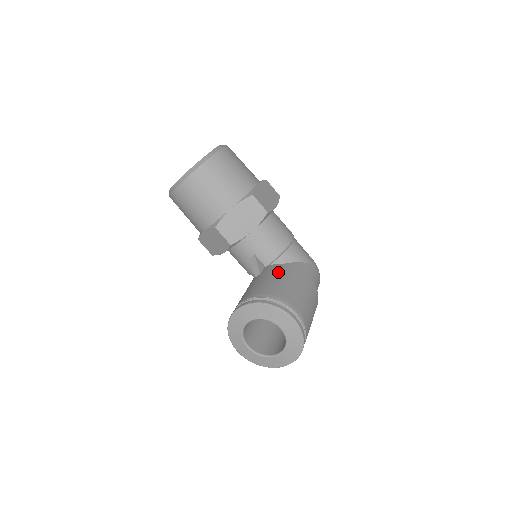
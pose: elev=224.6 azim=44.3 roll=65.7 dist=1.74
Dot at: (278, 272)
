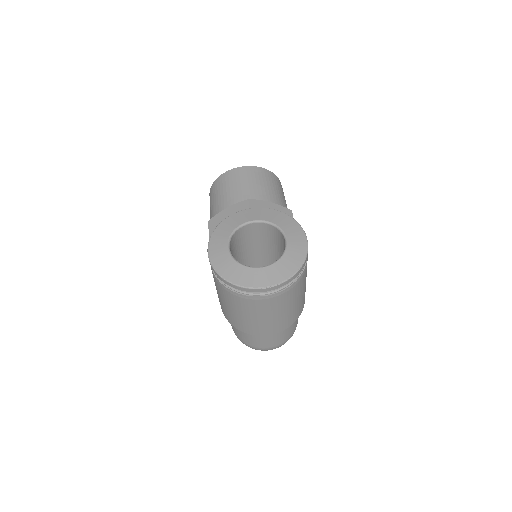
Dot at: occluded
